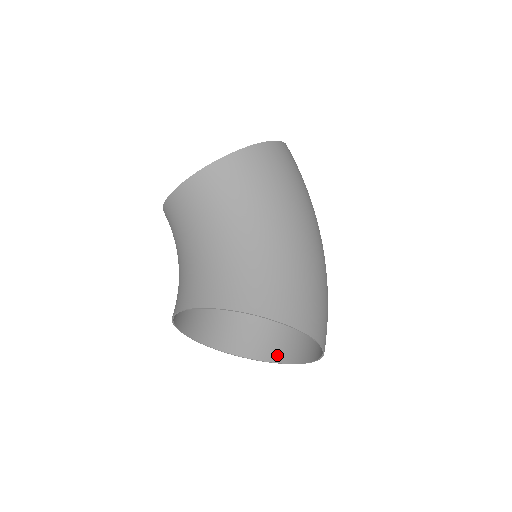
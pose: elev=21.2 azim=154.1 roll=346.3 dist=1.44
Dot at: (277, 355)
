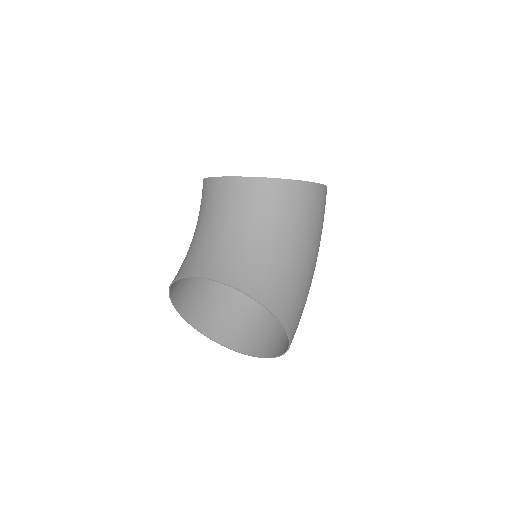
Dot at: (218, 335)
